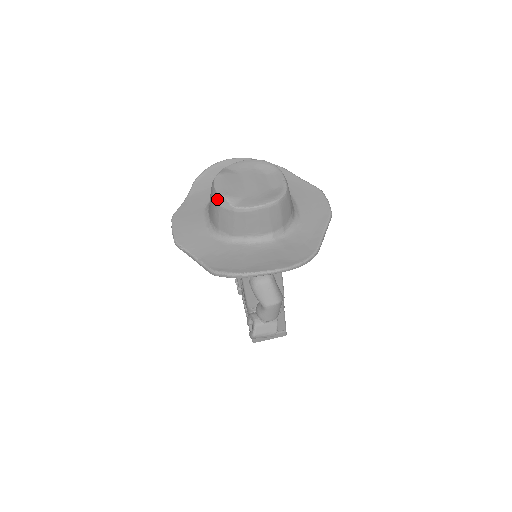
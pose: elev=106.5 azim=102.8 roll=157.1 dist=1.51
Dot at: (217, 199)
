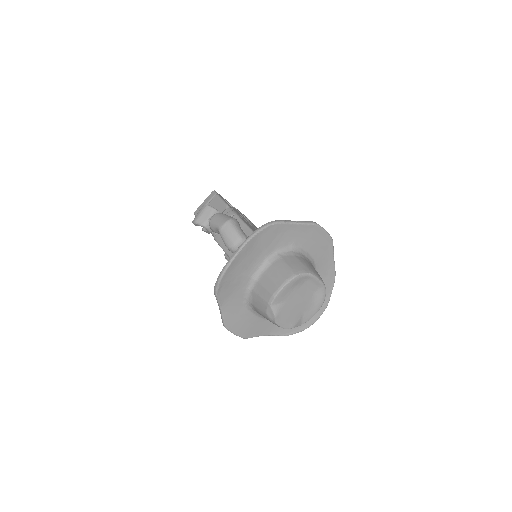
Dot at: occluded
